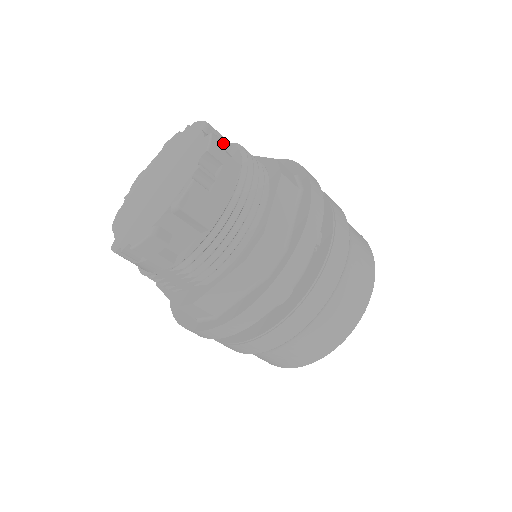
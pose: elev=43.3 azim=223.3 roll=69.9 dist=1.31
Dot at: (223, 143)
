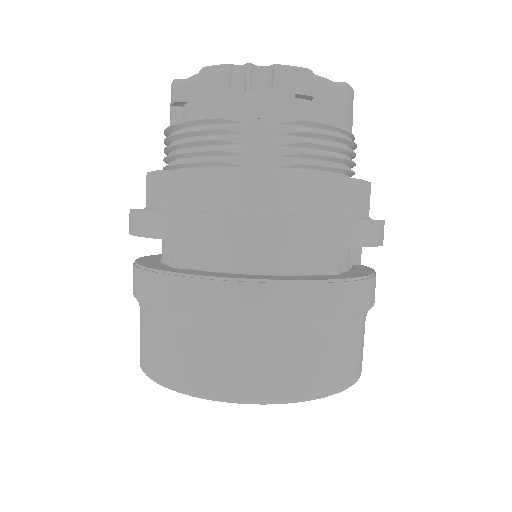
Dot at: occluded
